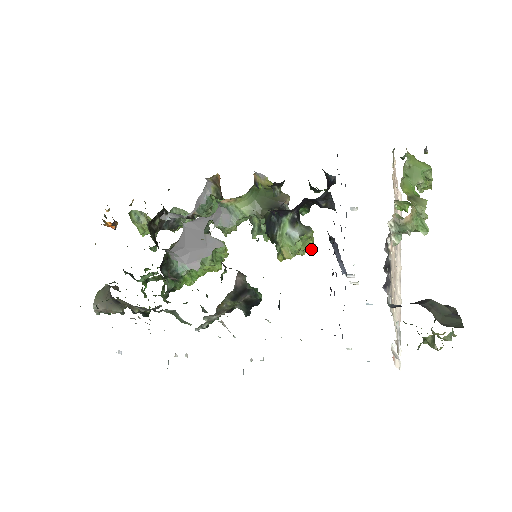
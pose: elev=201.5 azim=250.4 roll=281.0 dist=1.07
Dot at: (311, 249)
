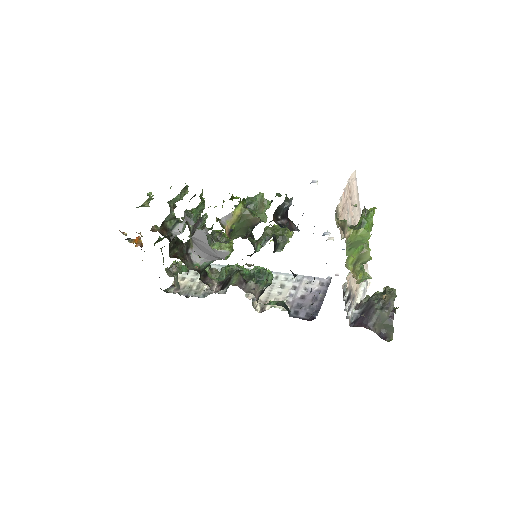
Dot at: occluded
